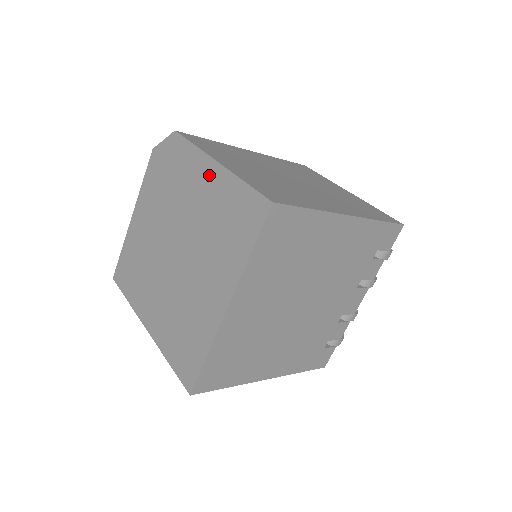
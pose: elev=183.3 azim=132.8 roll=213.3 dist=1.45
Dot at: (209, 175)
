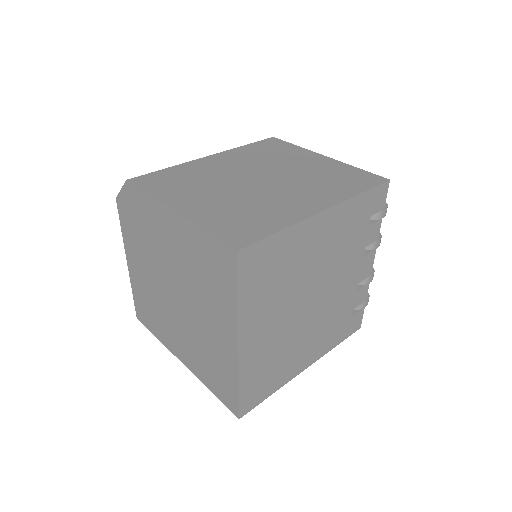
Dot at: (173, 224)
